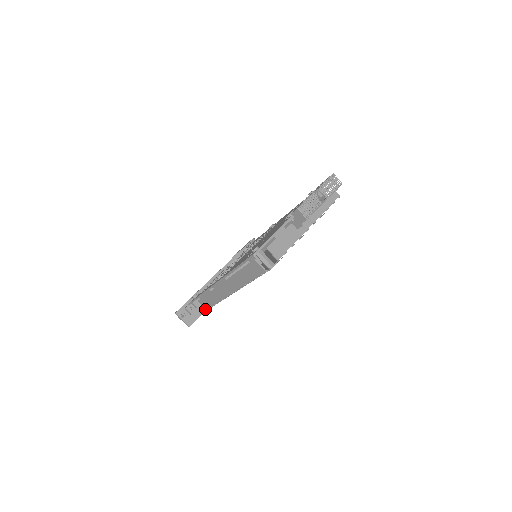
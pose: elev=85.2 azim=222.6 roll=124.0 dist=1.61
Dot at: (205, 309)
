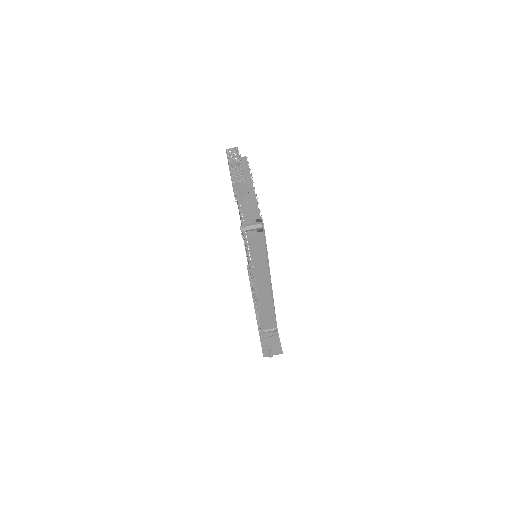
Dot at: (275, 329)
